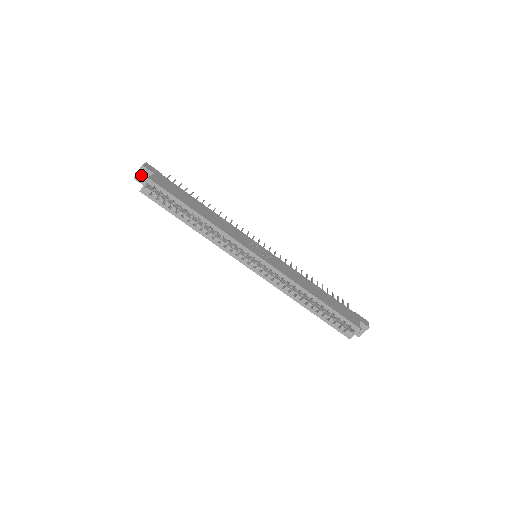
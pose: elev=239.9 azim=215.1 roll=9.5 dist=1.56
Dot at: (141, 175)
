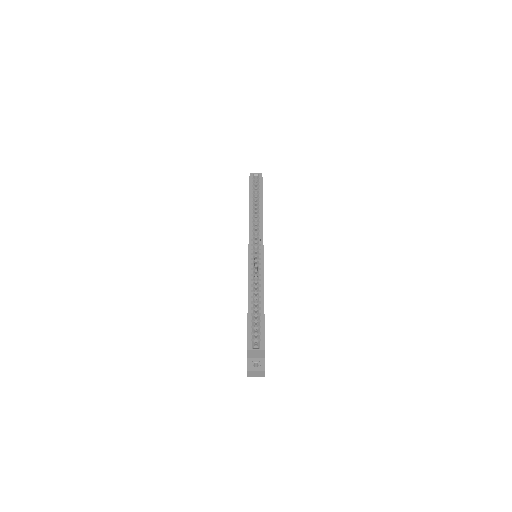
Dot at: occluded
